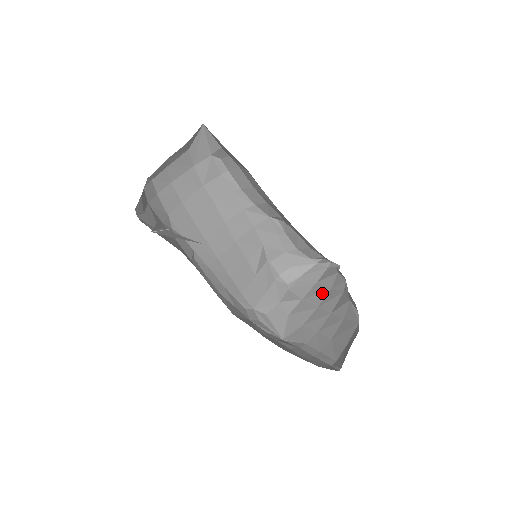
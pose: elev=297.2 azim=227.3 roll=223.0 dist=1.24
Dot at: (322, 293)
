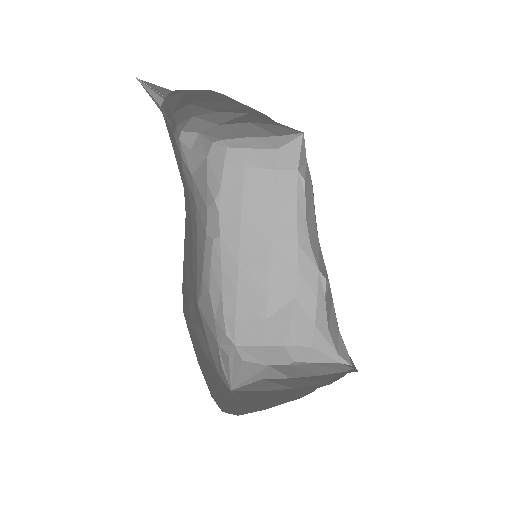
Dot at: (313, 381)
